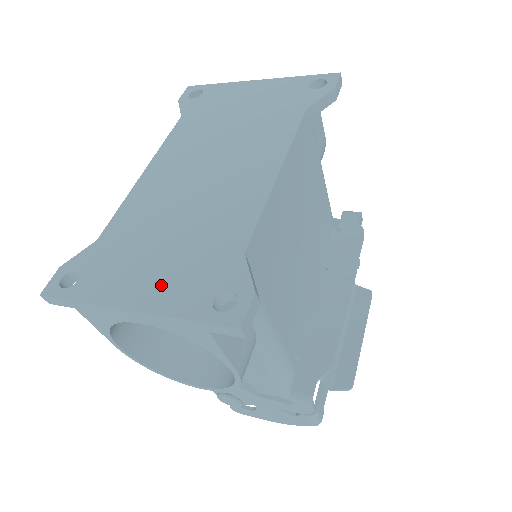
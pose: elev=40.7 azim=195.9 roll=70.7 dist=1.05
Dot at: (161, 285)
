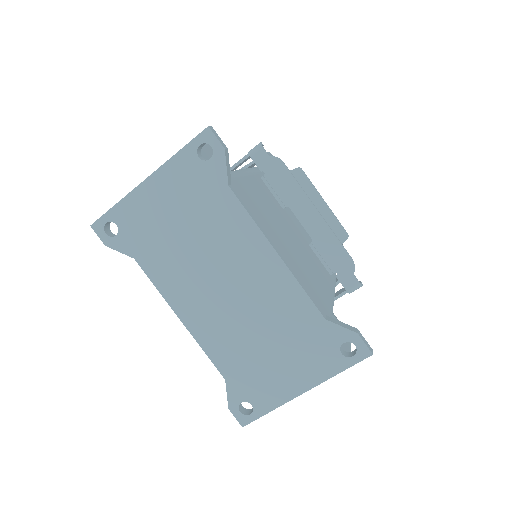
Dot at: (303, 370)
